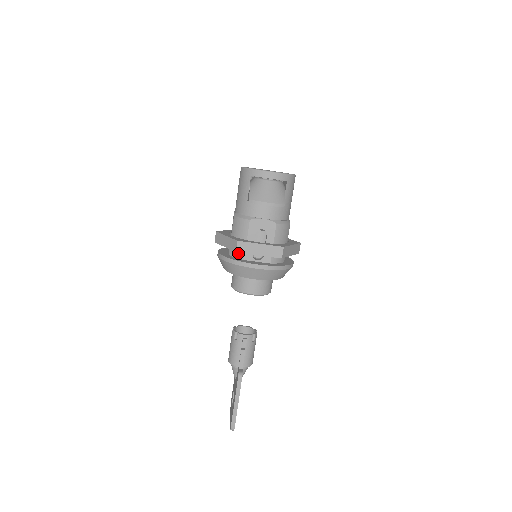
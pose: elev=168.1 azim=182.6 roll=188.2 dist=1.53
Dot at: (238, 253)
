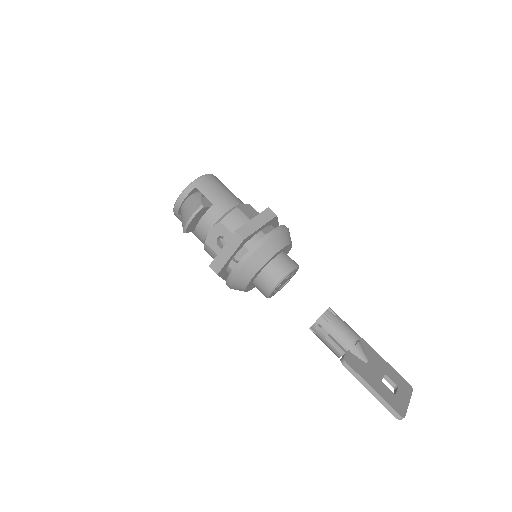
Dot at: (229, 272)
